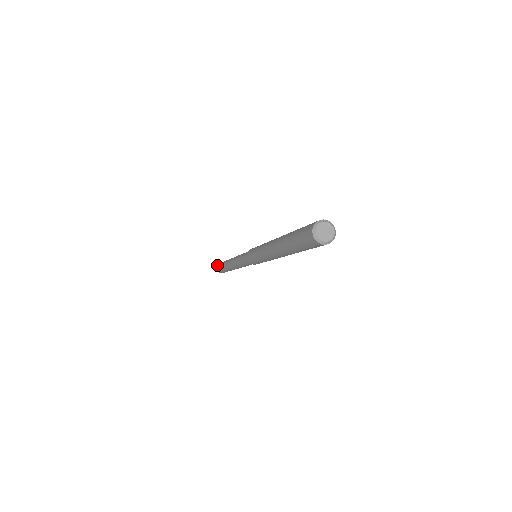
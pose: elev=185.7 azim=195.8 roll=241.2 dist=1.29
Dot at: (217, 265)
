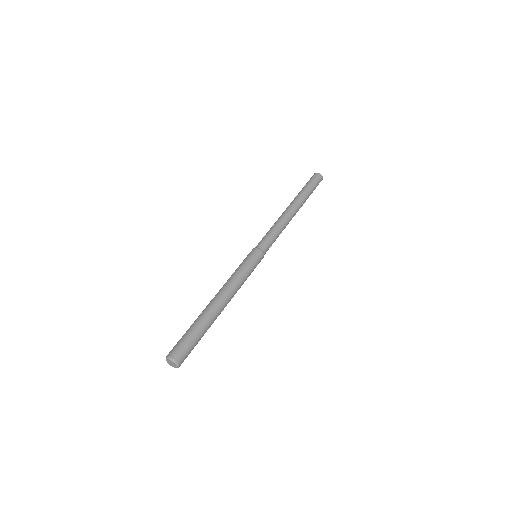
Dot at: (315, 174)
